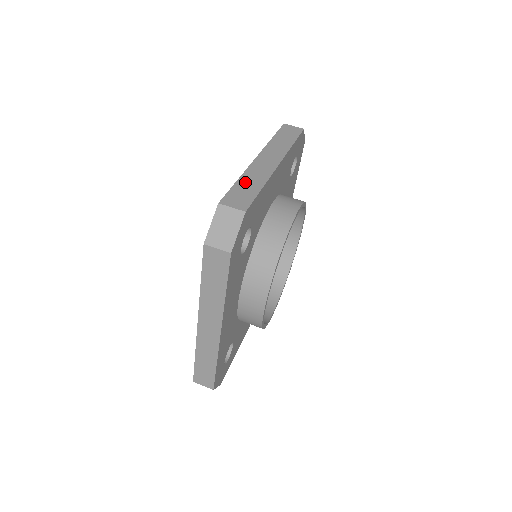
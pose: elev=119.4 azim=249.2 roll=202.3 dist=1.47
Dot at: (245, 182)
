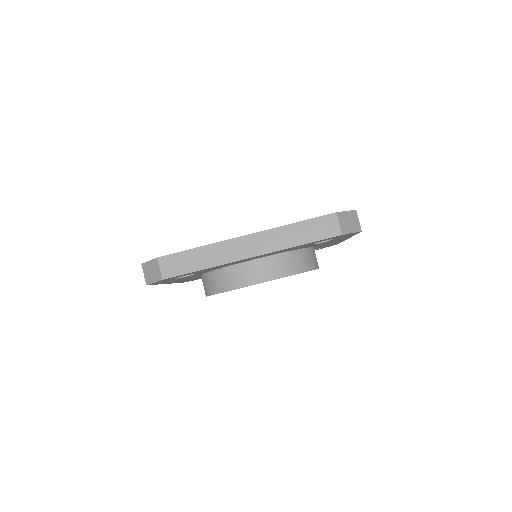
Dot at: (199, 254)
